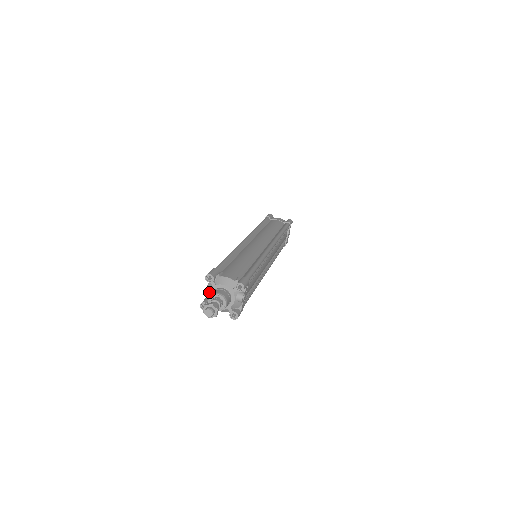
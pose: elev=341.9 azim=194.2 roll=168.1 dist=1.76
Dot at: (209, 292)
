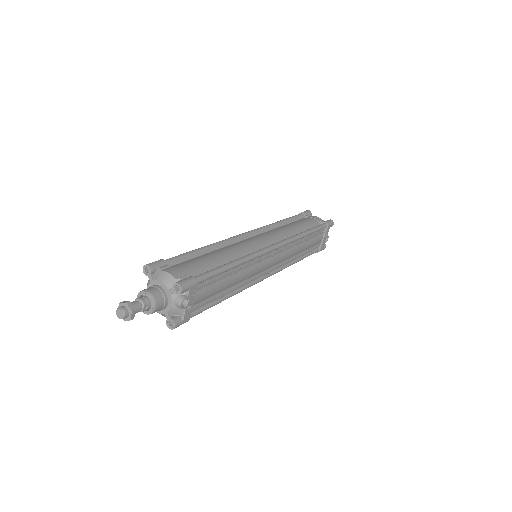
Dot at: occluded
